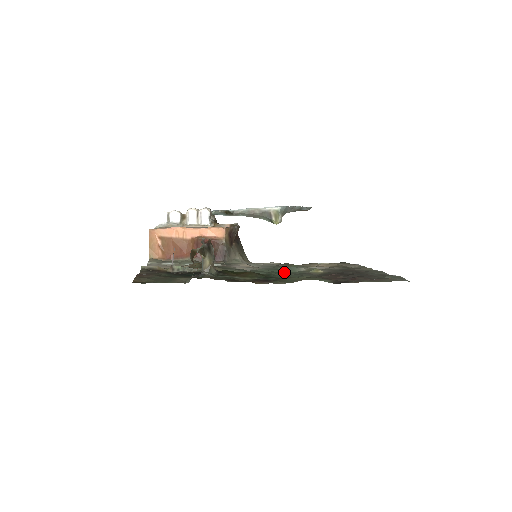
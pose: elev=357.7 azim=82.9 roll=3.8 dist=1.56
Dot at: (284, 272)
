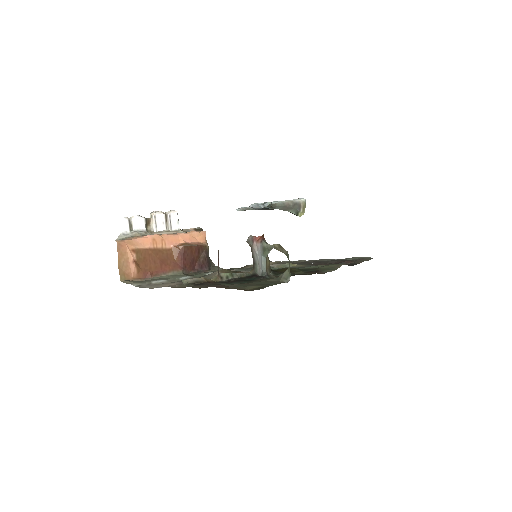
Dot at: occluded
